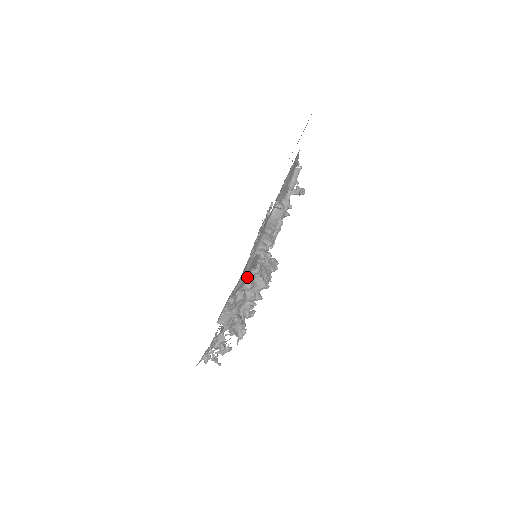
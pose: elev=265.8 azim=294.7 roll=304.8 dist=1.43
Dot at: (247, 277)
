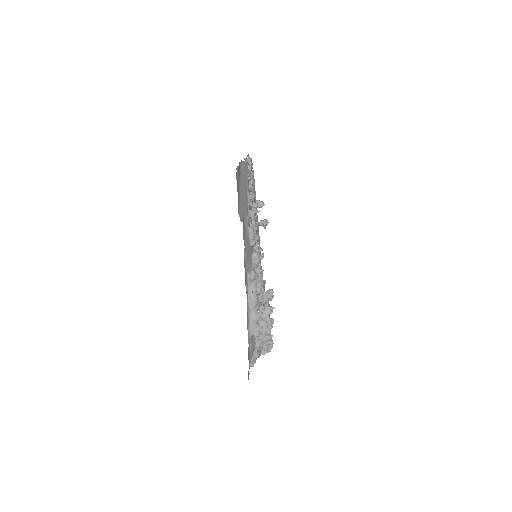
Dot at: (254, 345)
